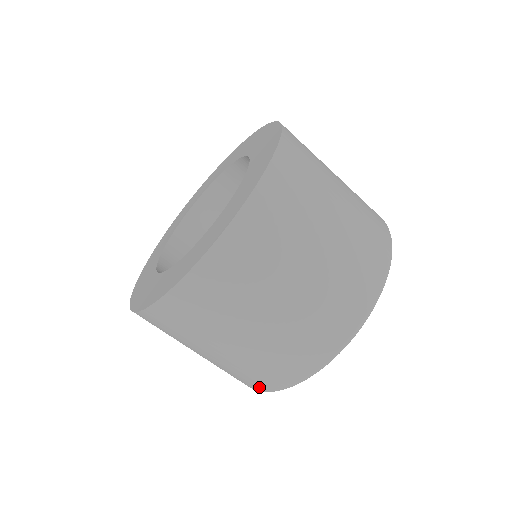
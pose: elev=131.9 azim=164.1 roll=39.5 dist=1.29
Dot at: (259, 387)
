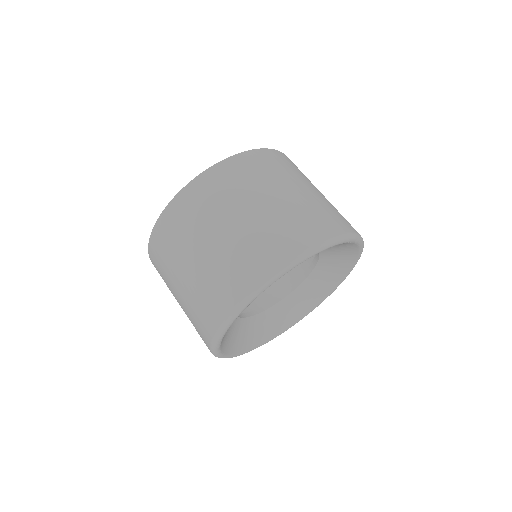
Dot at: (229, 302)
